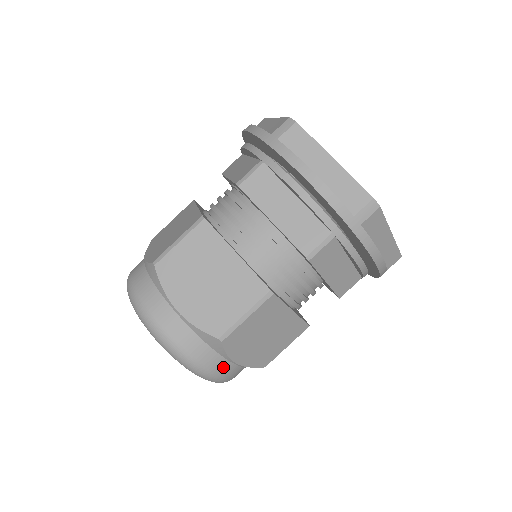
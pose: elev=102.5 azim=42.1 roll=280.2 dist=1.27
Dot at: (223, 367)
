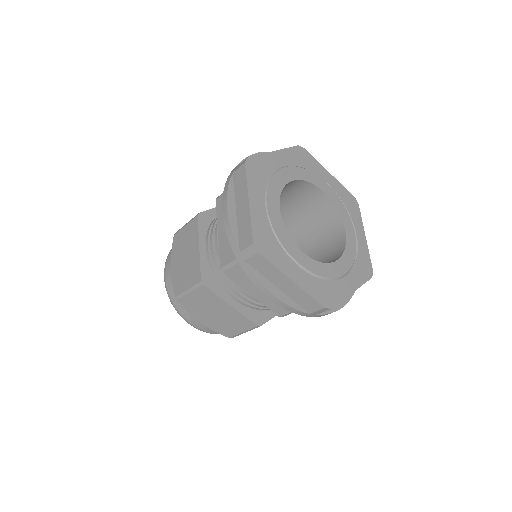
Dot at: (192, 319)
